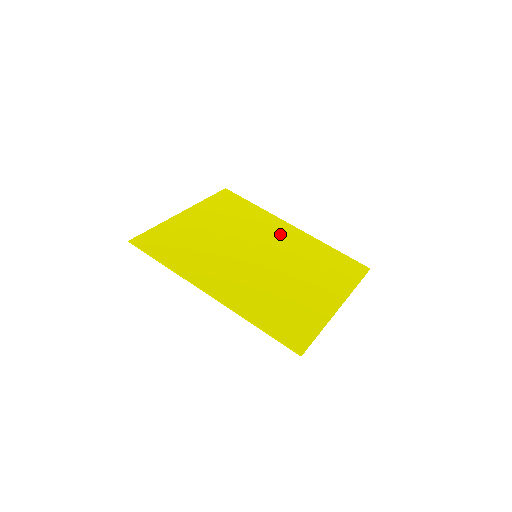
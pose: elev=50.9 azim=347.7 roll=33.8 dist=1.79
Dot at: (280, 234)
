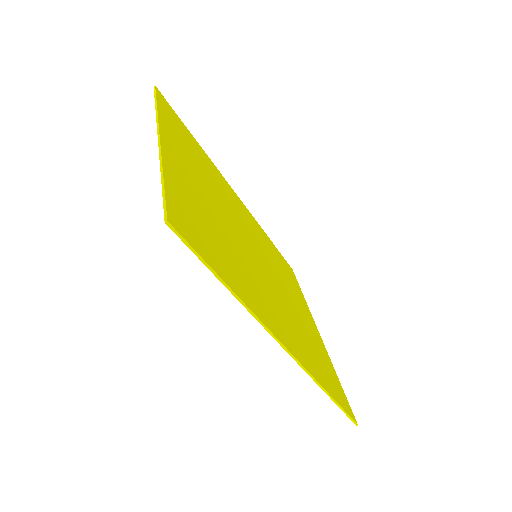
Dot at: (241, 210)
